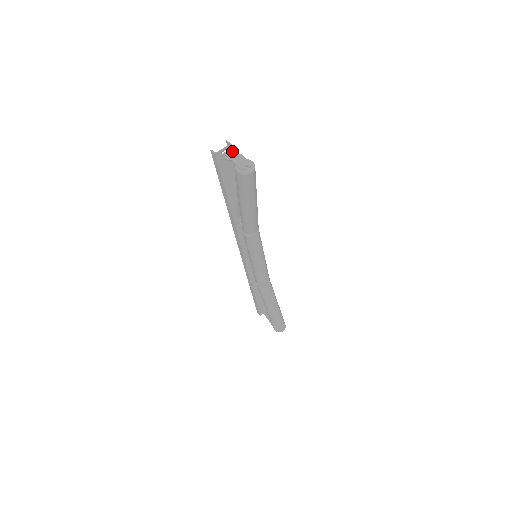
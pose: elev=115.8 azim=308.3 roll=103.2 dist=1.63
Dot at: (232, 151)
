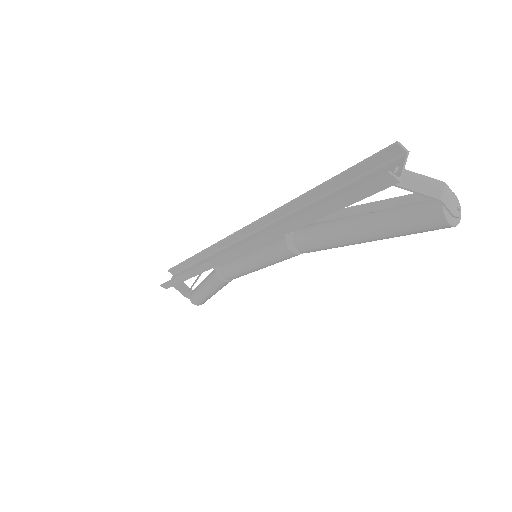
Dot at: (395, 159)
